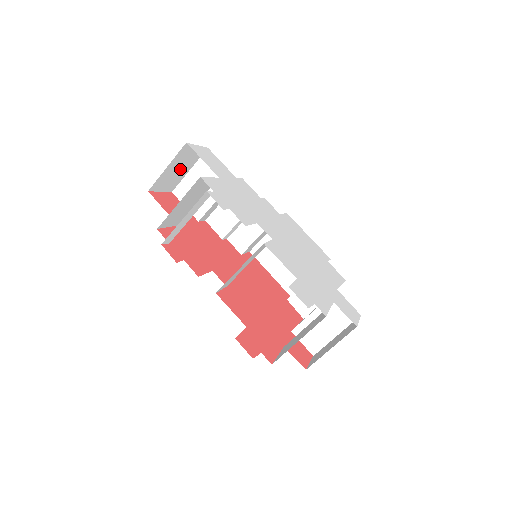
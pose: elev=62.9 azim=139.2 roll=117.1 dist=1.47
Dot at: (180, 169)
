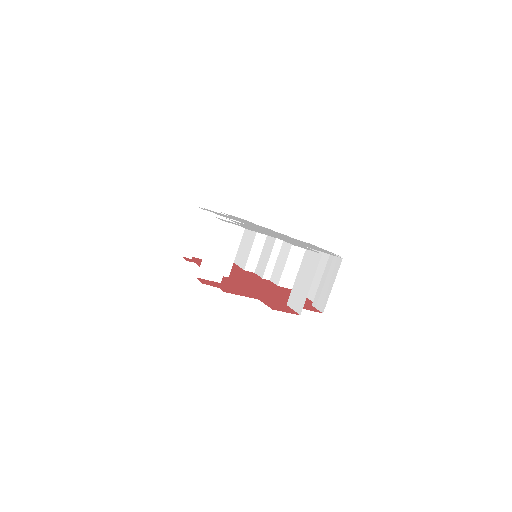
Dot at: occluded
